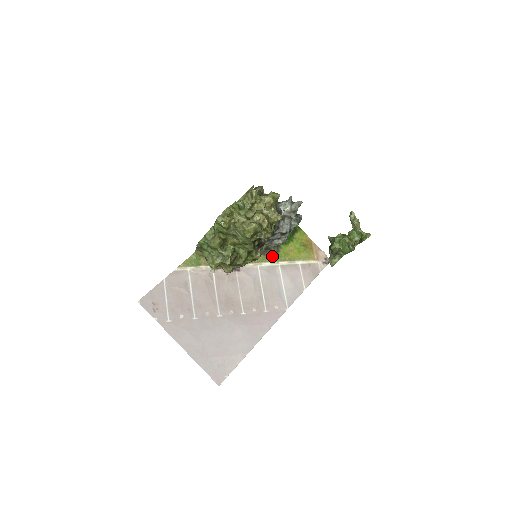
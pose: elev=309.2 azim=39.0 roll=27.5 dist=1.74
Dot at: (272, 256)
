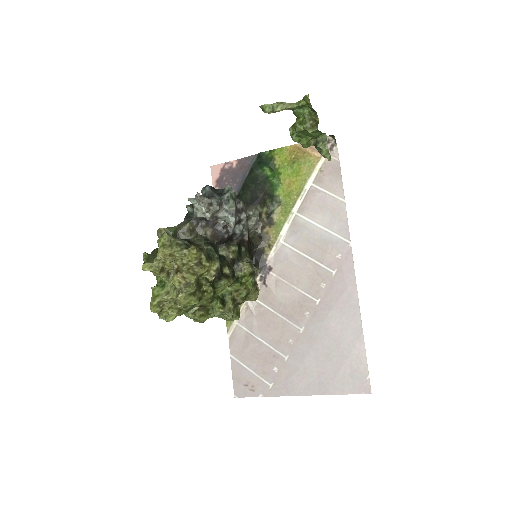
Dot at: (280, 215)
